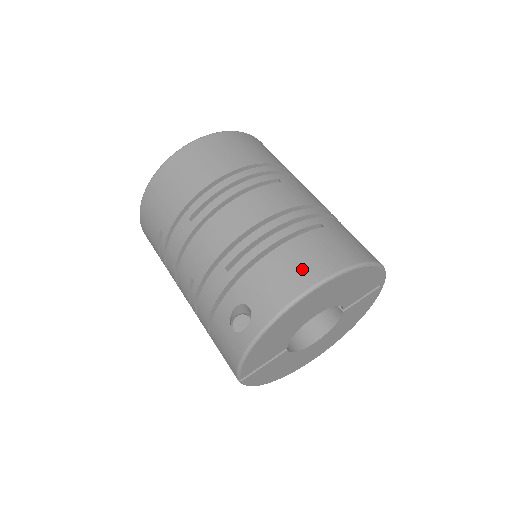
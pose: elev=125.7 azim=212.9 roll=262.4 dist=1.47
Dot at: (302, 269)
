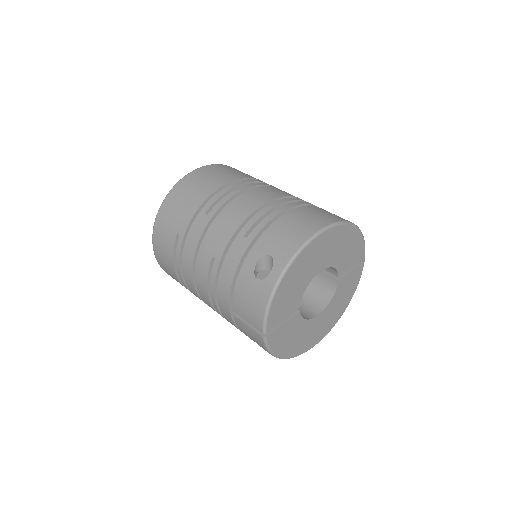
Dot at: (308, 223)
